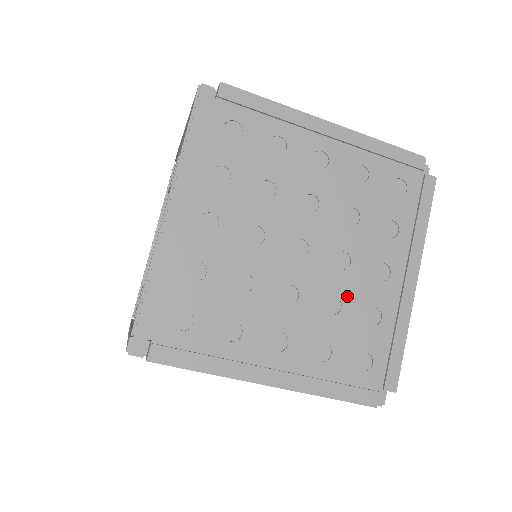
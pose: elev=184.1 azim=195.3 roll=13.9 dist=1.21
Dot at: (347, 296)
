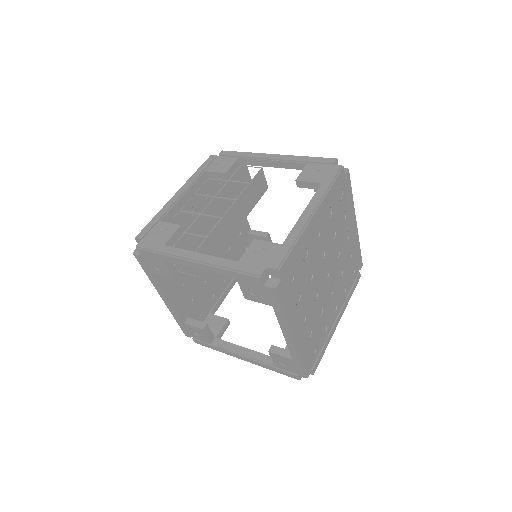
Dot at: (325, 311)
